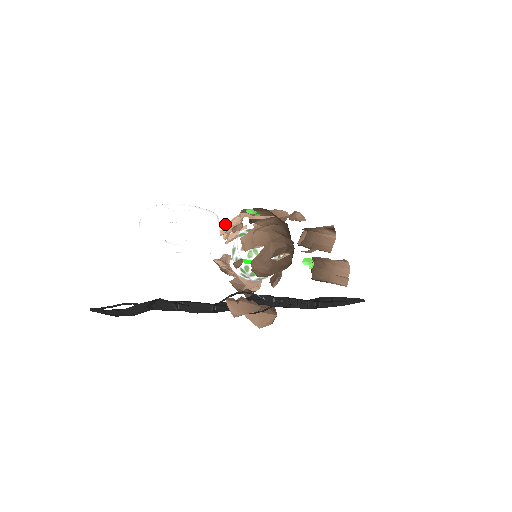
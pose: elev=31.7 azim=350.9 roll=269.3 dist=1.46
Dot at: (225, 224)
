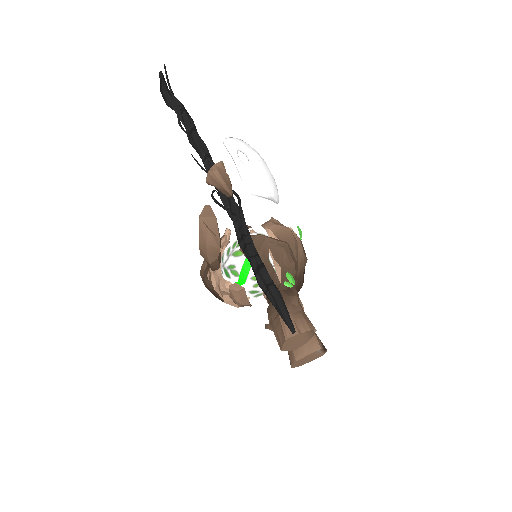
Dot at: occluded
